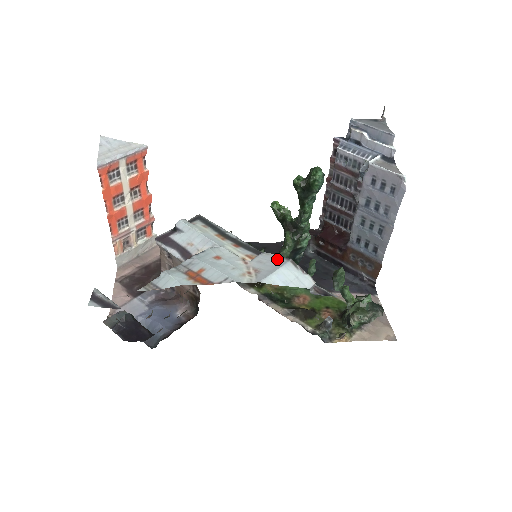
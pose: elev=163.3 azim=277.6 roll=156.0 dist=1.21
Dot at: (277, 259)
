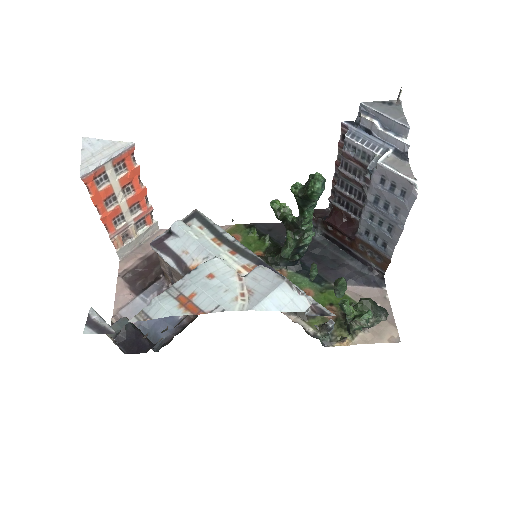
Dot at: (272, 277)
